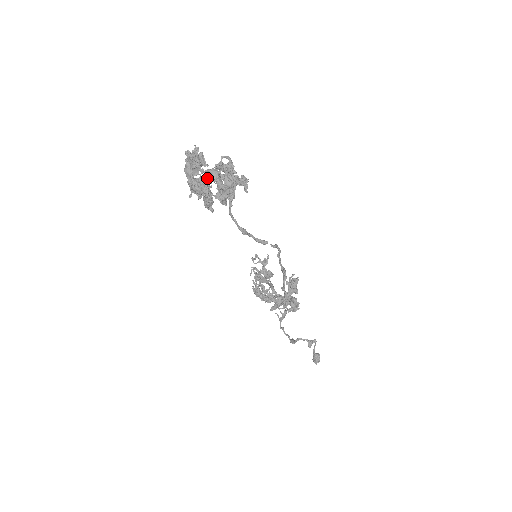
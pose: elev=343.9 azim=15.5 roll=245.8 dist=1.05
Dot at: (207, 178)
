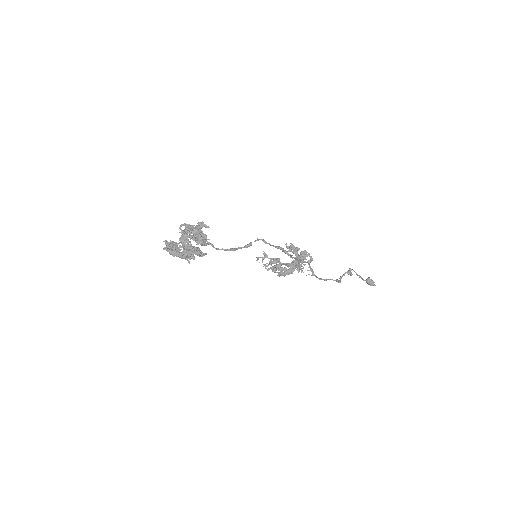
Dot at: (184, 242)
